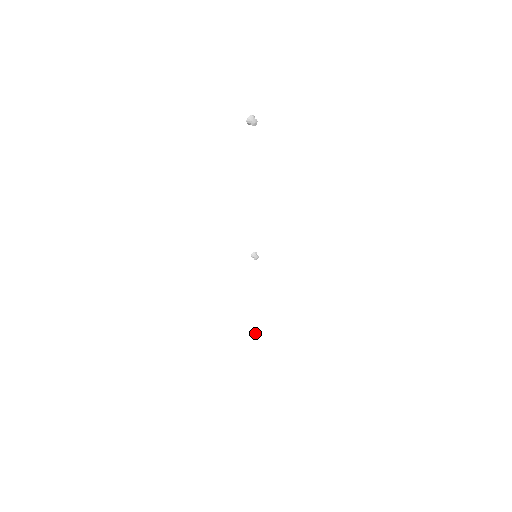
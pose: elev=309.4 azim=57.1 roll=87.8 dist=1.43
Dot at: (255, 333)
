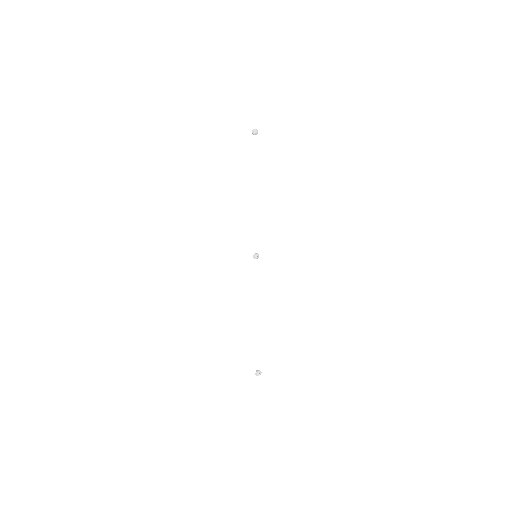
Dot at: (257, 370)
